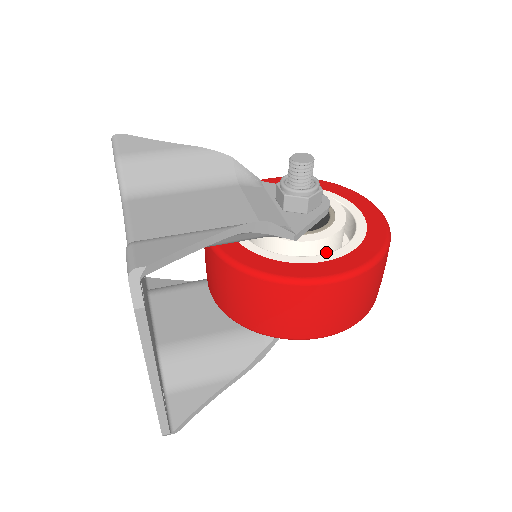
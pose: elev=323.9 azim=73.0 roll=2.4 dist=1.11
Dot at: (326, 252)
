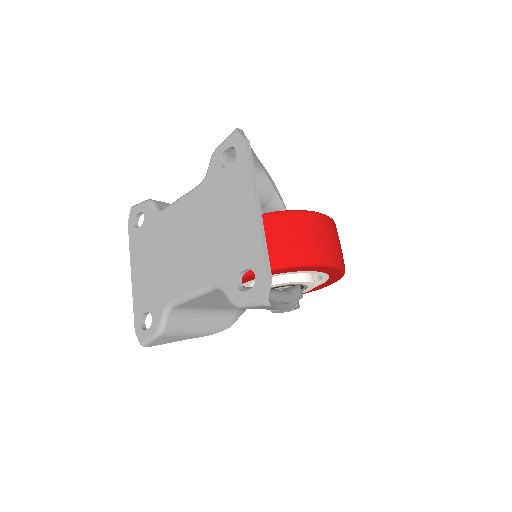
Dot at: occluded
